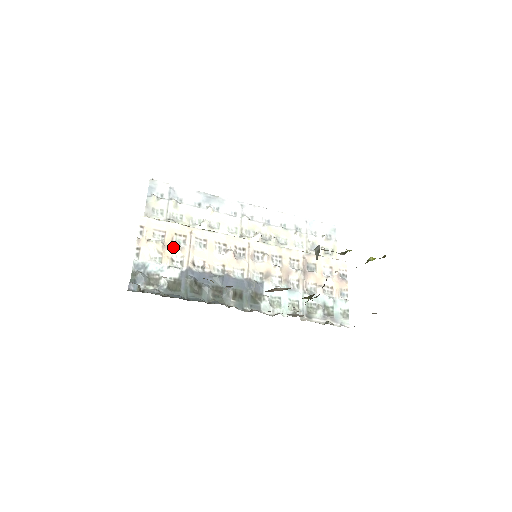
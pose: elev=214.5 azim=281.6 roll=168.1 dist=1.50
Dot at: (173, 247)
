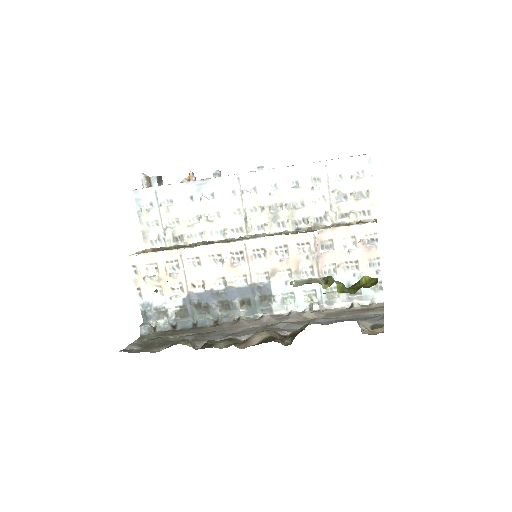
Dot at: (168, 276)
